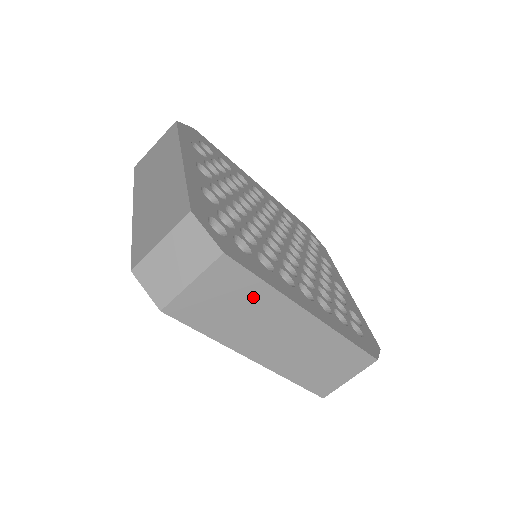
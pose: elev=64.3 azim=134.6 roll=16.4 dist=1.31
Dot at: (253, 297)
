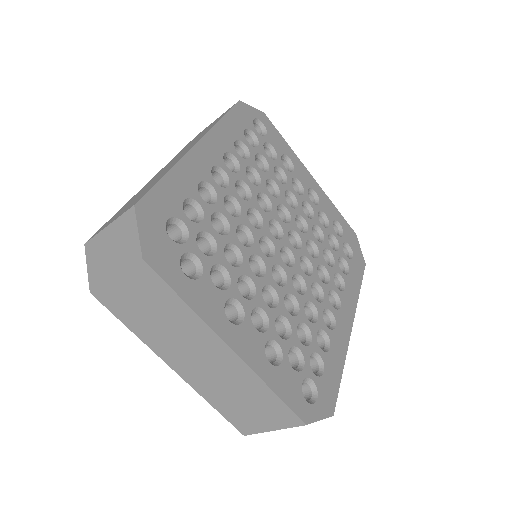
Dot at: occluded
